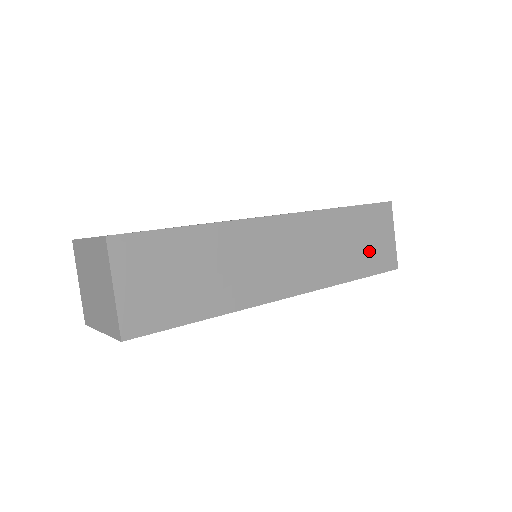
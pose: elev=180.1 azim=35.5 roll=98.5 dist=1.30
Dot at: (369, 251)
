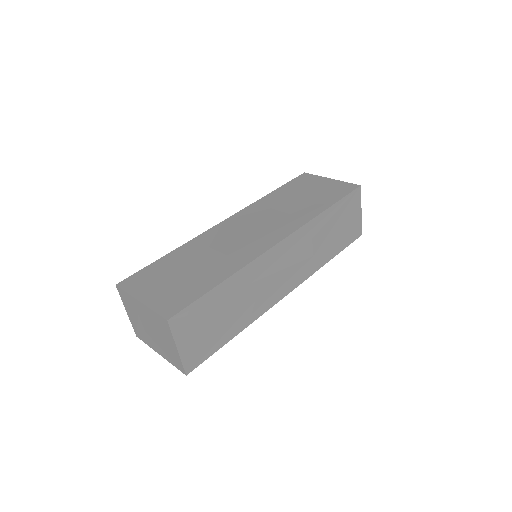
Dot at: (342, 233)
